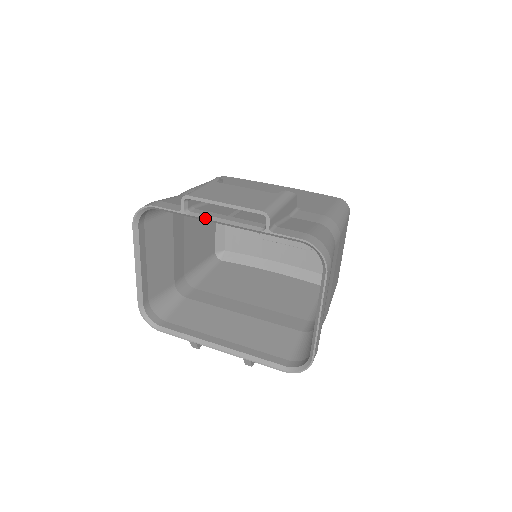
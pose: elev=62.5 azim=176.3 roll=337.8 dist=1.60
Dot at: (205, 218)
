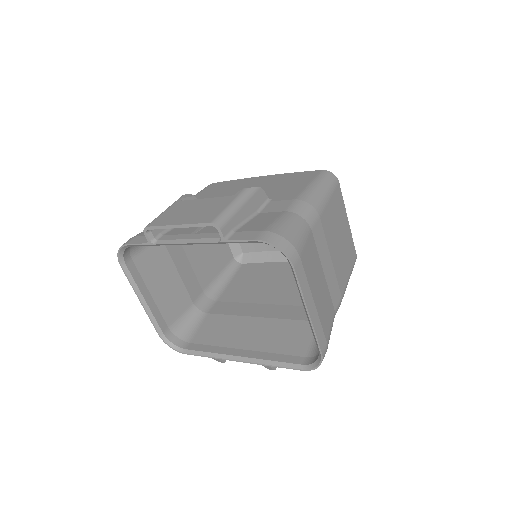
Dot at: (169, 243)
